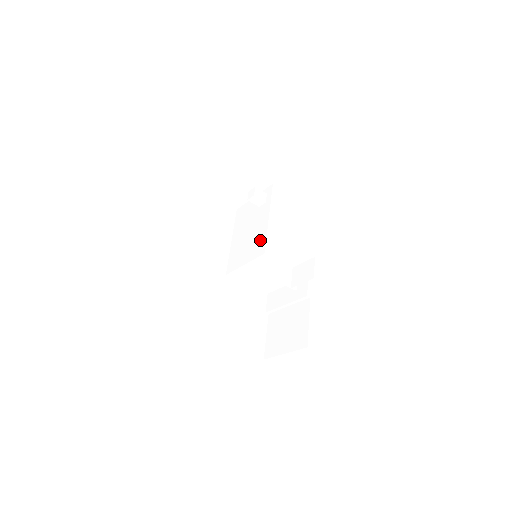
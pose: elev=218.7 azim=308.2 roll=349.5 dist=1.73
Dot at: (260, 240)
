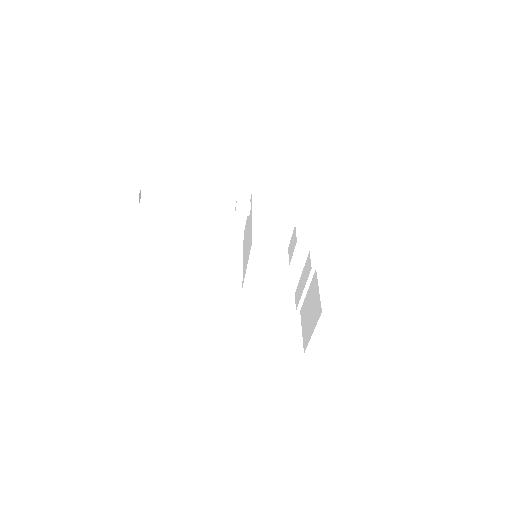
Dot at: (250, 238)
